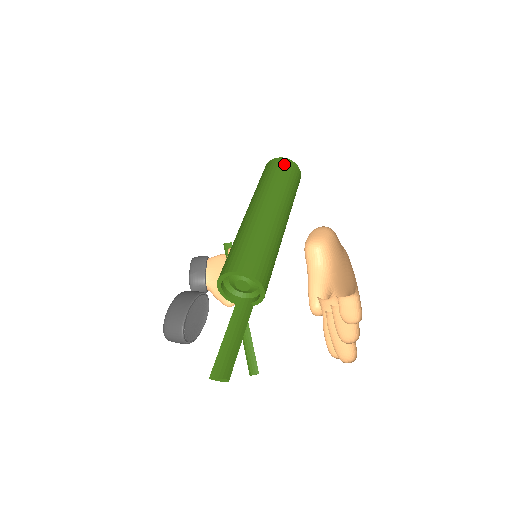
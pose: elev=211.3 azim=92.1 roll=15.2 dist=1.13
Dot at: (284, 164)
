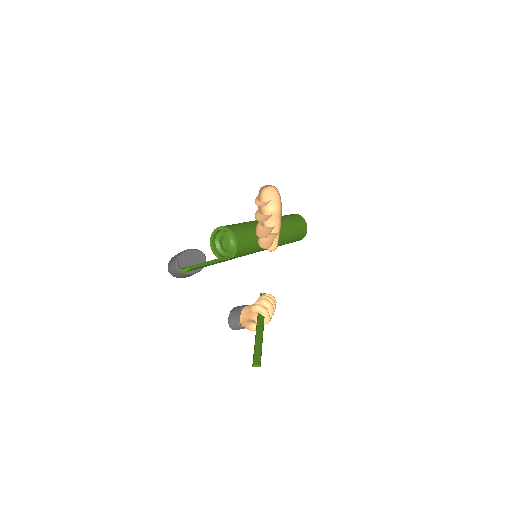
Dot at: (291, 214)
